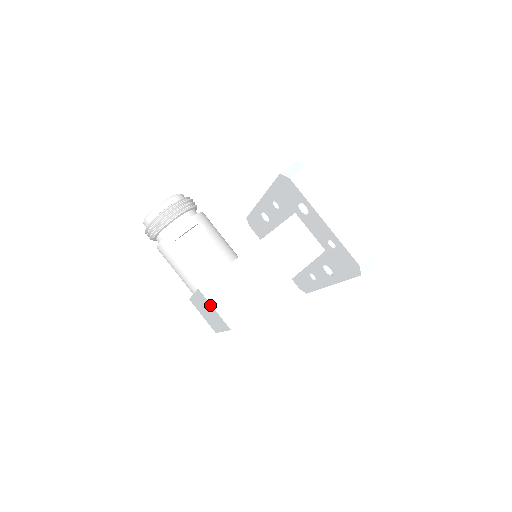
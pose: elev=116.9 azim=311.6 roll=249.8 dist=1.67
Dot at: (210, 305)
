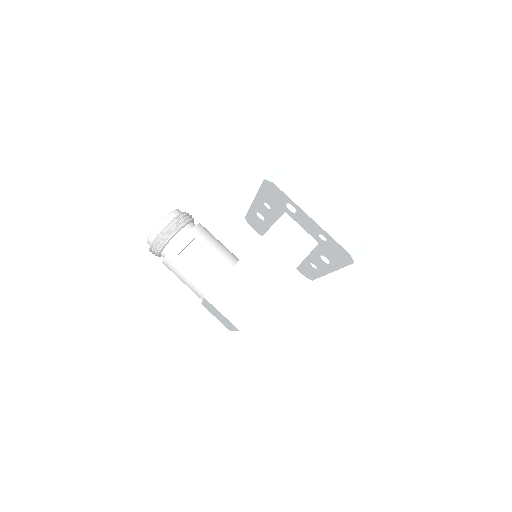
Dot at: (218, 311)
